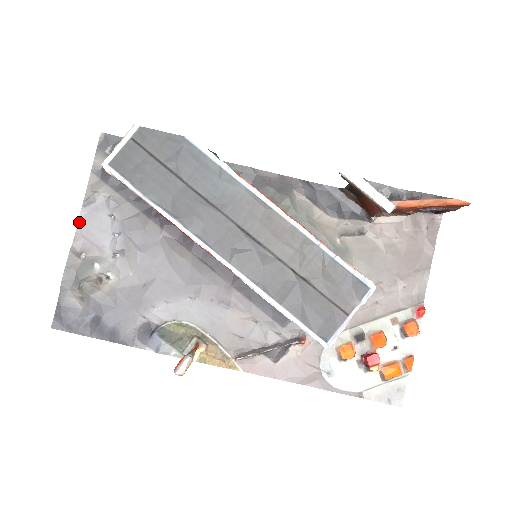
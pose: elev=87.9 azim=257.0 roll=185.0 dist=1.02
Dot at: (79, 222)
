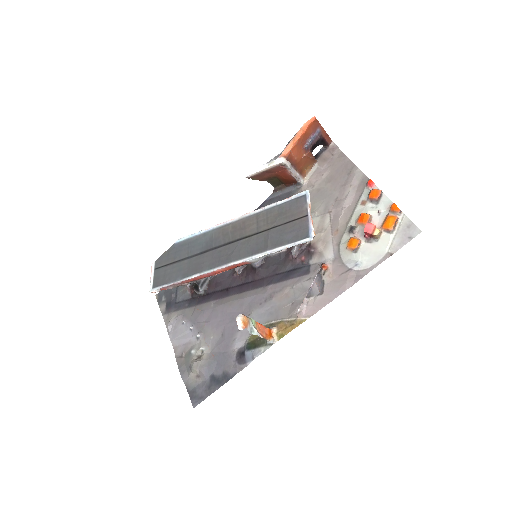
Dot at: (172, 342)
